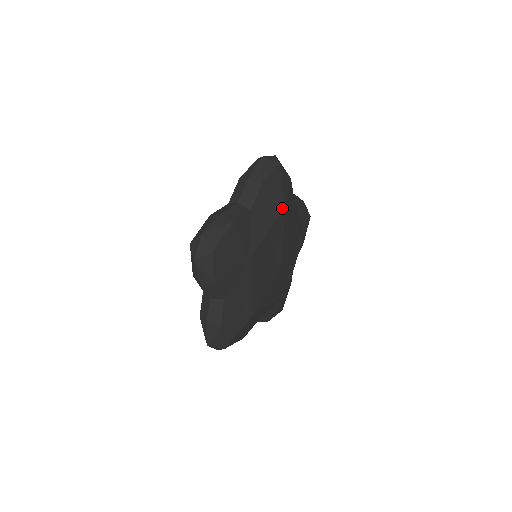
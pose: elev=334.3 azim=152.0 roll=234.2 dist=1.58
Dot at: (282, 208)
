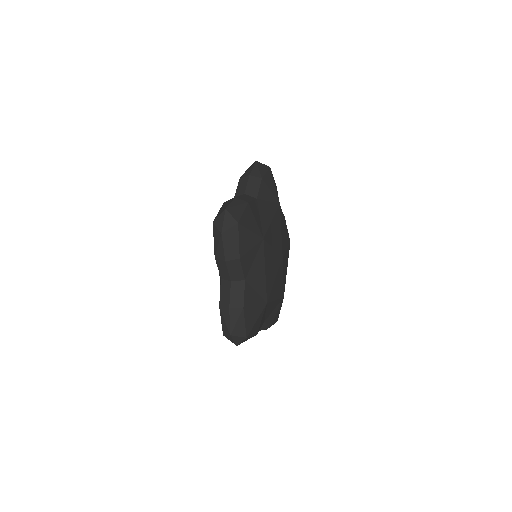
Dot at: (262, 243)
